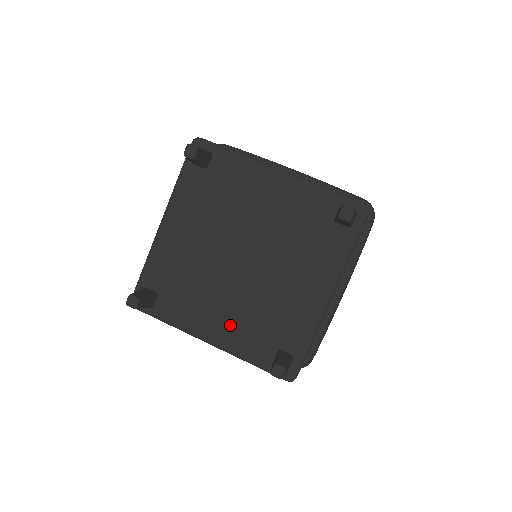
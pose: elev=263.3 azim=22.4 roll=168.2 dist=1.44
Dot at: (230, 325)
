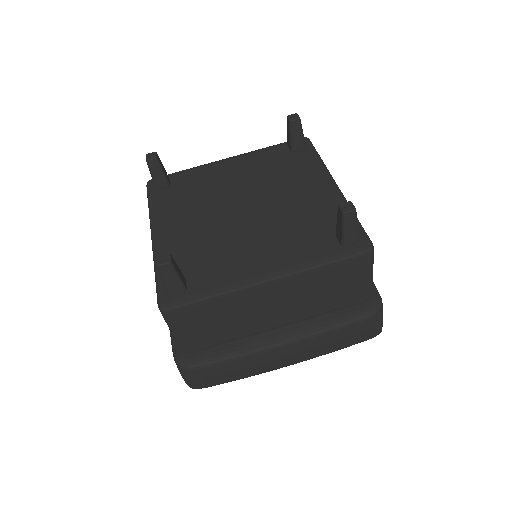
Dot at: (180, 237)
